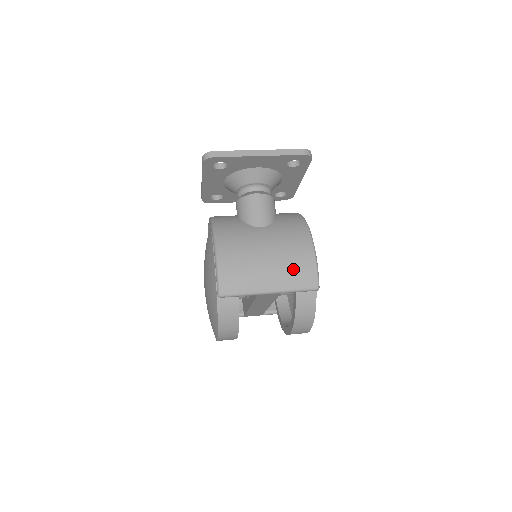
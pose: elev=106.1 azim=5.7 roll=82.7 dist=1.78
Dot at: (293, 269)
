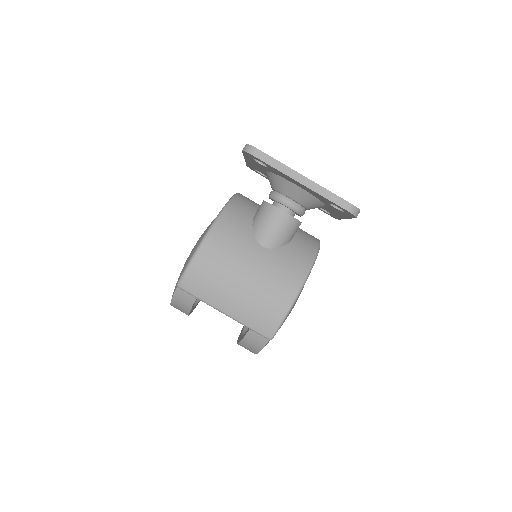
Dot at: (258, 309)
